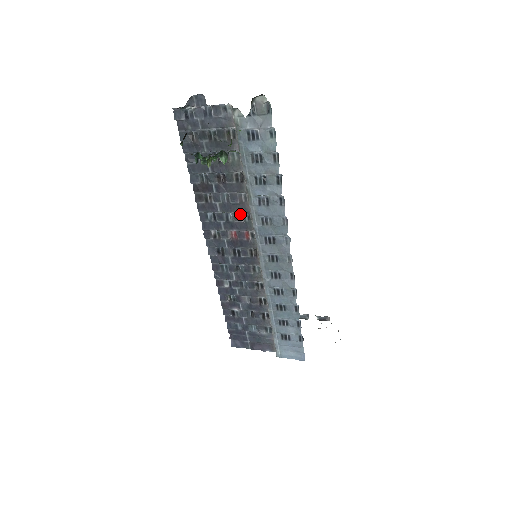
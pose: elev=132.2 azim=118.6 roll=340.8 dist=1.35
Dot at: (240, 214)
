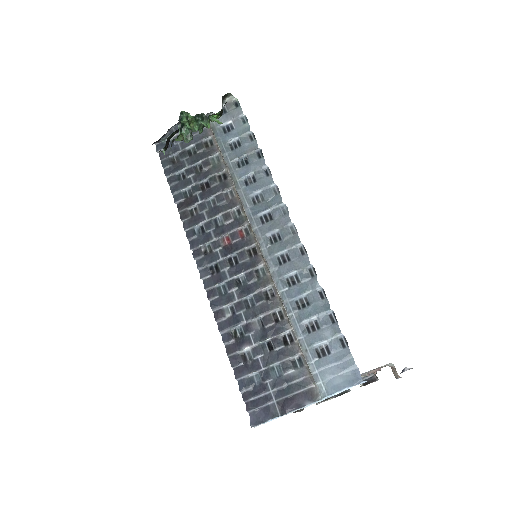
Dot at: (229, 213)
